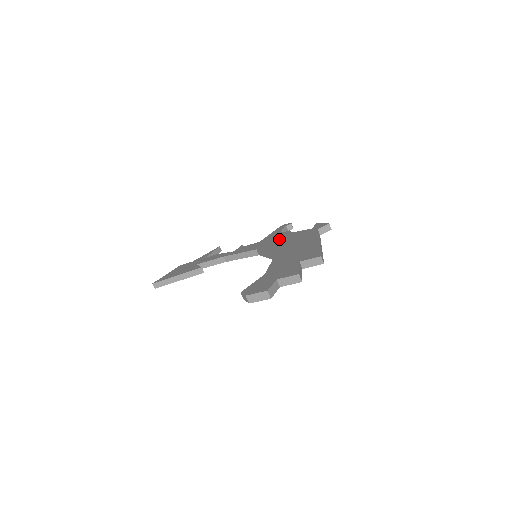
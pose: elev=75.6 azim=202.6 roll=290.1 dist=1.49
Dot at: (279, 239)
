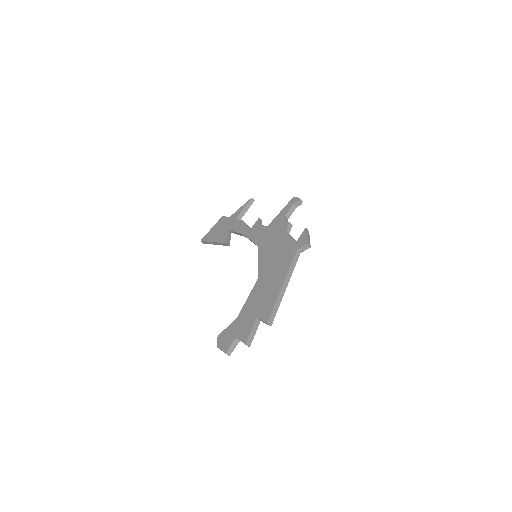
Dot at: (275, 240)
